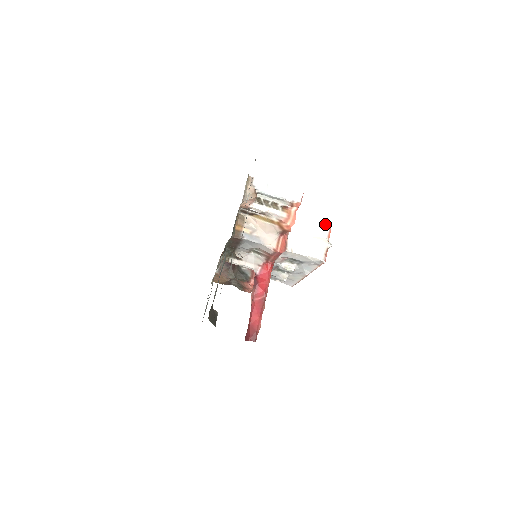
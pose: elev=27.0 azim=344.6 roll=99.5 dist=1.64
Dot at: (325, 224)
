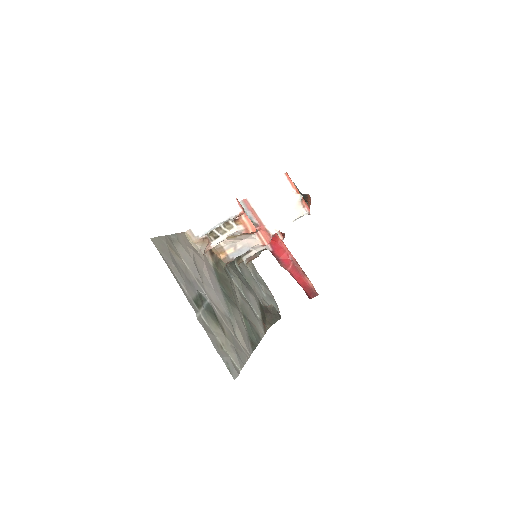
Dot at: (280, 179)
